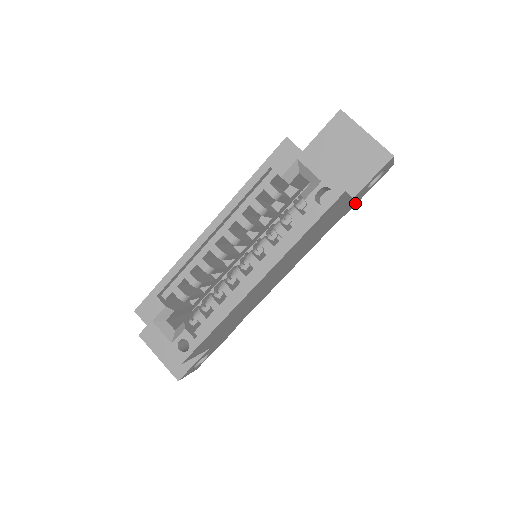
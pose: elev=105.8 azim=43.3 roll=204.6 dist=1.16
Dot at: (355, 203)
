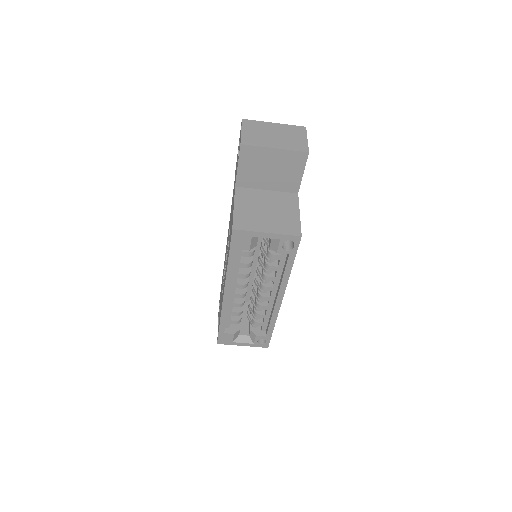
Dot at: occluded
